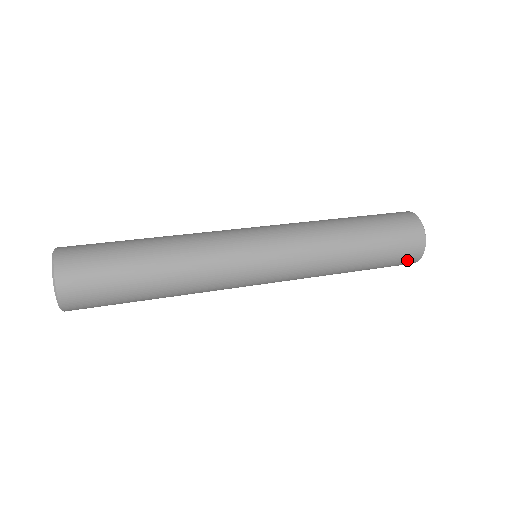
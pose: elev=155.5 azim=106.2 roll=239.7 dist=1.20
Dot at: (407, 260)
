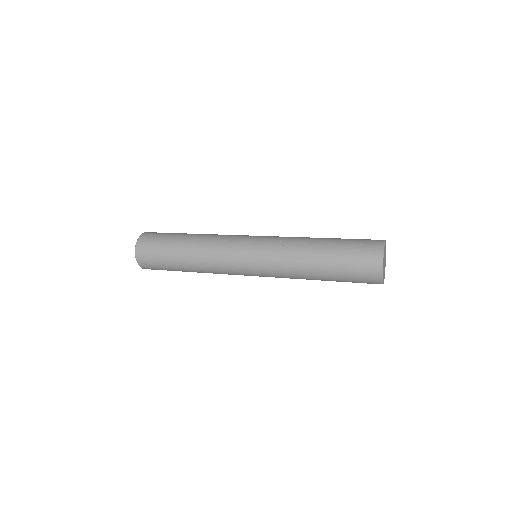
Dot at: (368, 271)
